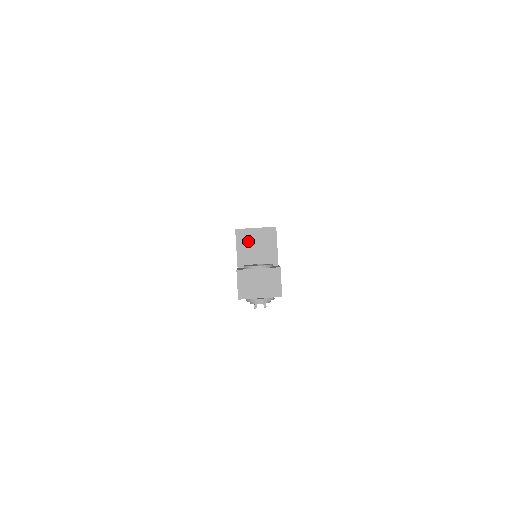
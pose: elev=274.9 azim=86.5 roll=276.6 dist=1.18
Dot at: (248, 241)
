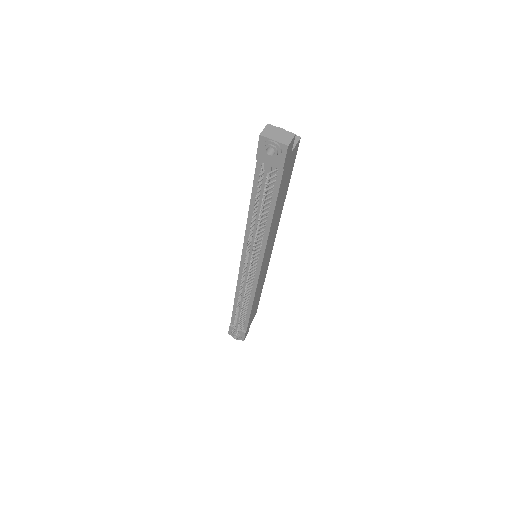
Dot at: occluded
